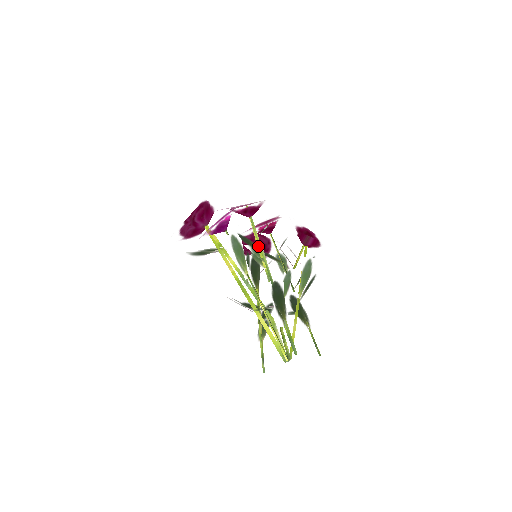
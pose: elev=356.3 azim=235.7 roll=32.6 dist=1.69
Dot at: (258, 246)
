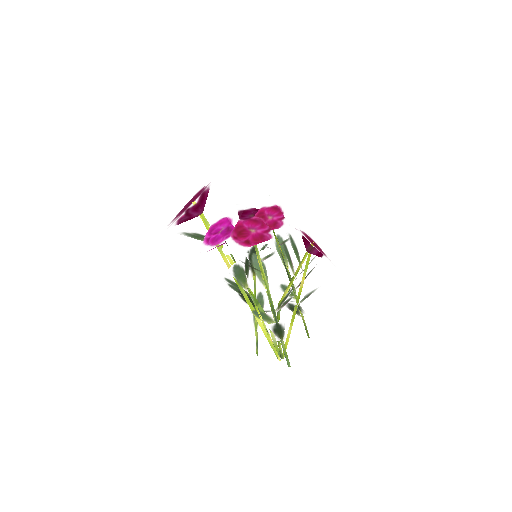
Dot at: (261, 271)
